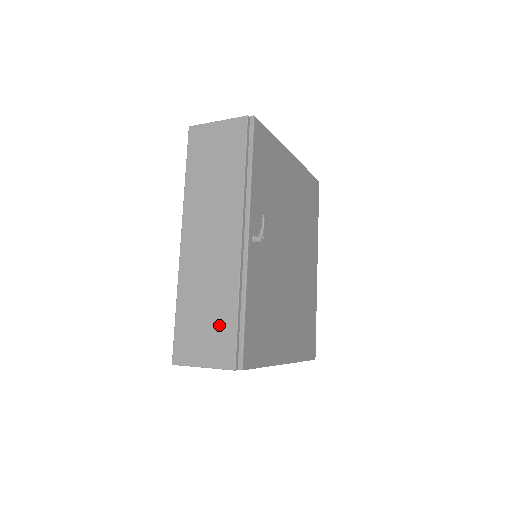
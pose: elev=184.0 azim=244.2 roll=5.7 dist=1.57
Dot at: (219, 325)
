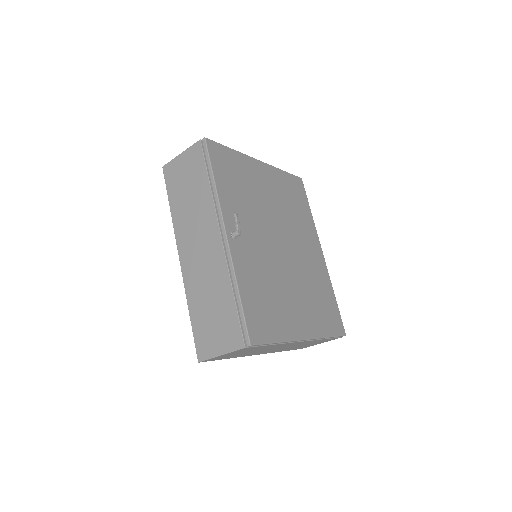
Dot at: (223, 315)
